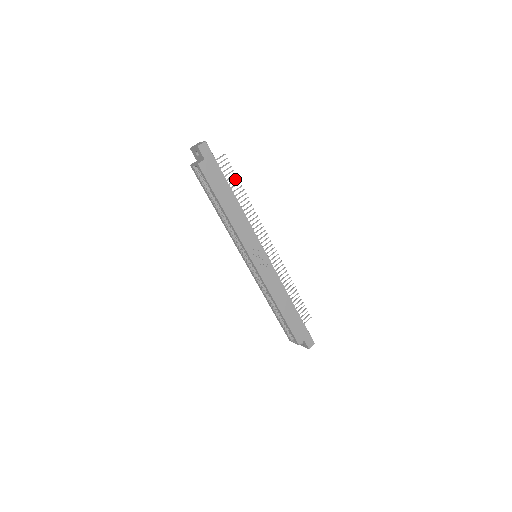
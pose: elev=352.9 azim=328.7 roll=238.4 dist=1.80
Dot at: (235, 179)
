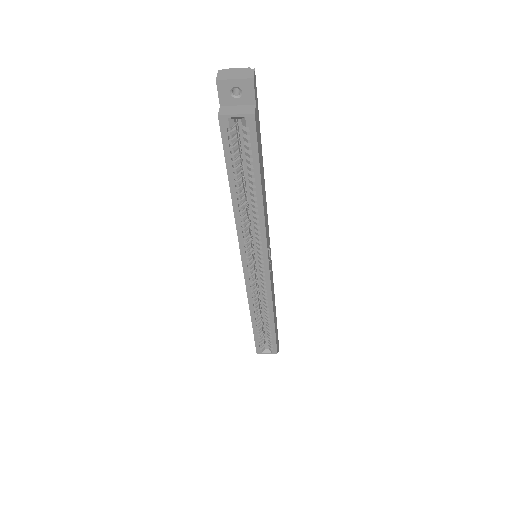
Dot at: occluded
